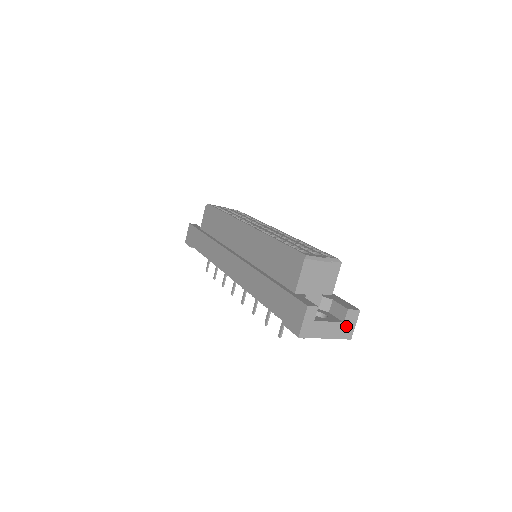
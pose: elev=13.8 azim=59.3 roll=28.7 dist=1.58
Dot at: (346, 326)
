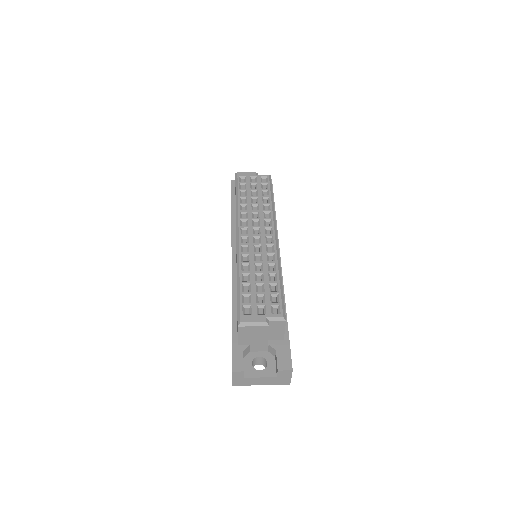
Dot at: (281, 378)
